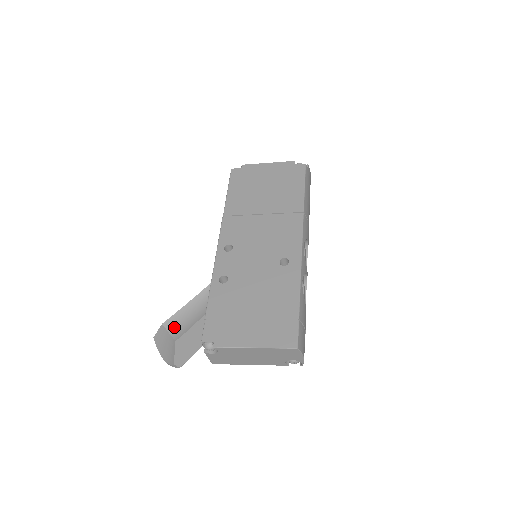
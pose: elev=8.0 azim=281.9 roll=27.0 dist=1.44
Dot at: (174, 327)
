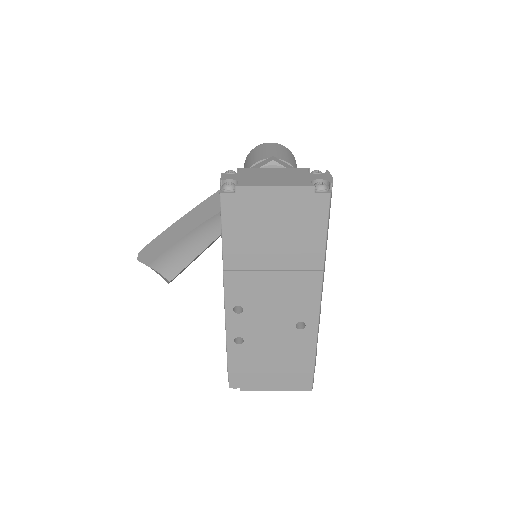
Dot at: (162, 268)
